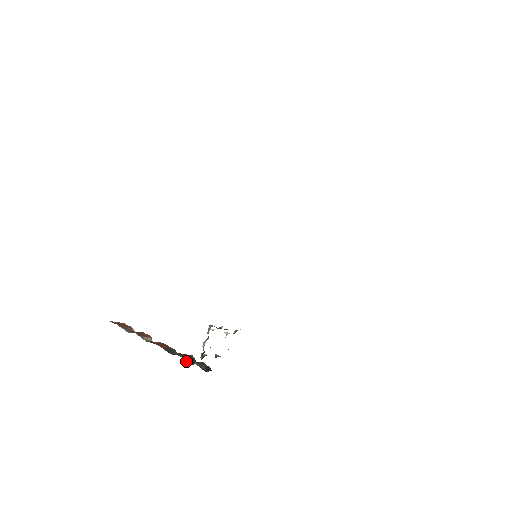
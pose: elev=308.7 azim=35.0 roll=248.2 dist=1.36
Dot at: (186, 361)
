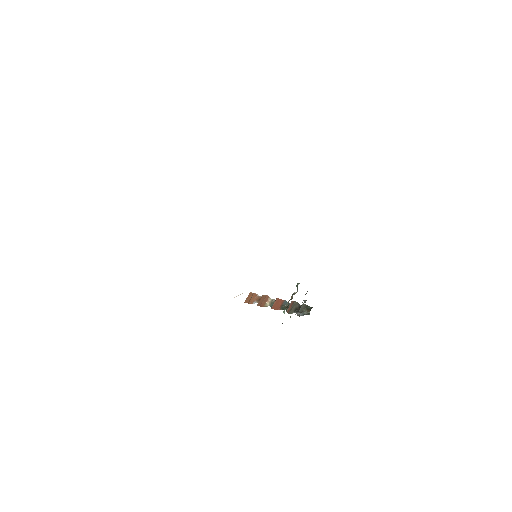
Dot at: occluded
